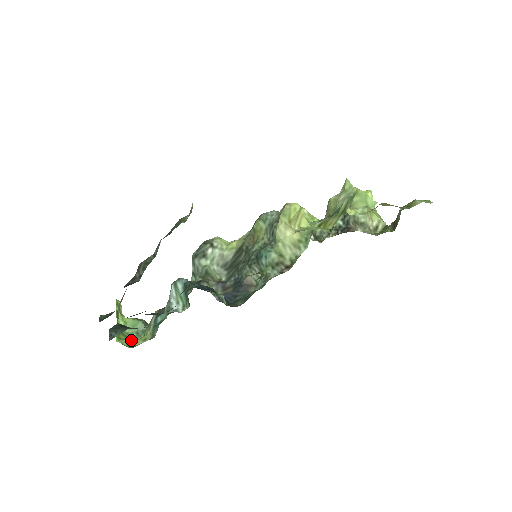
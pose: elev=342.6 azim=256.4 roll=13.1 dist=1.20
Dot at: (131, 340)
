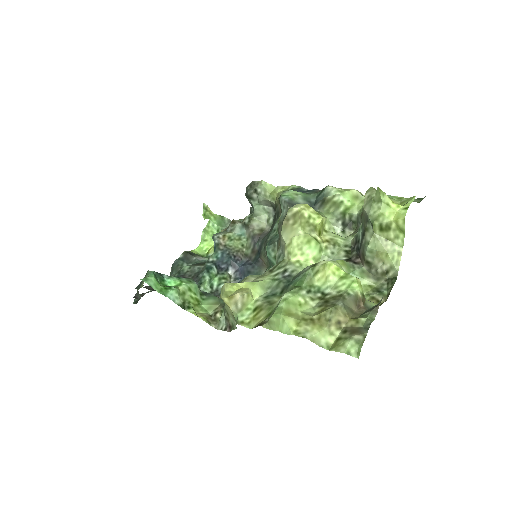
Dot at: occluded
